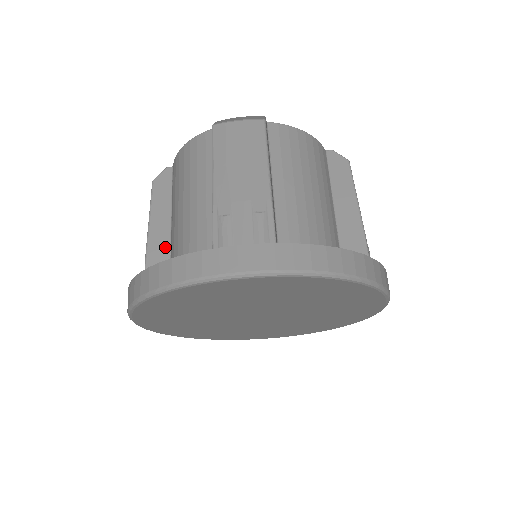
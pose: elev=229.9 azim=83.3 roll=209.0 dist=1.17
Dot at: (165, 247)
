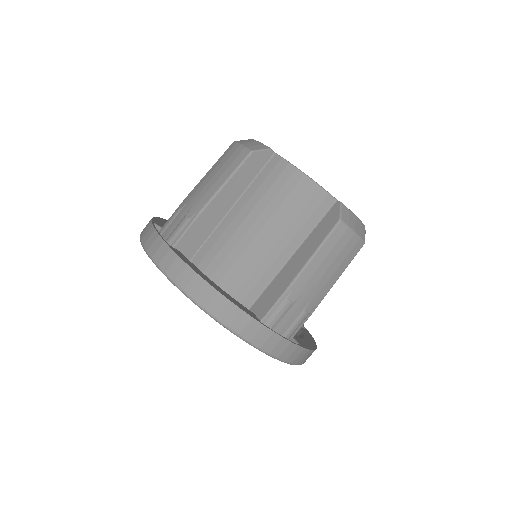
Dot at: (216, 220)
